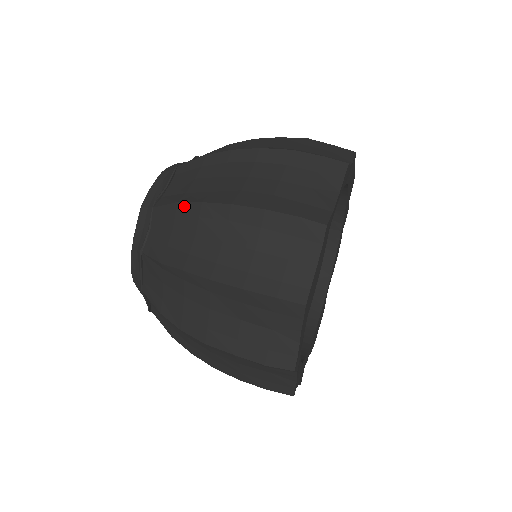
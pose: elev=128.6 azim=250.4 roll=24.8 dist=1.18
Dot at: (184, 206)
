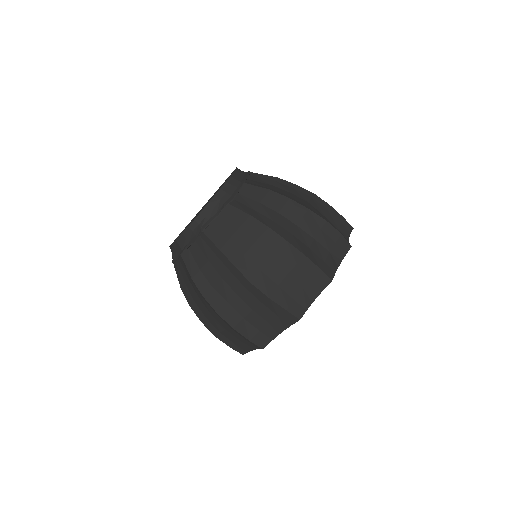
Dot at: (195, 285)
